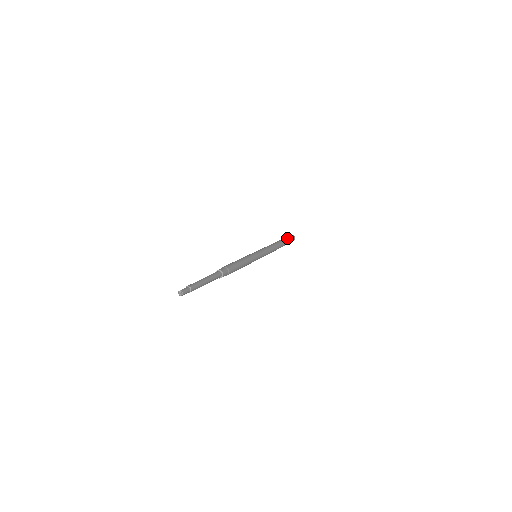
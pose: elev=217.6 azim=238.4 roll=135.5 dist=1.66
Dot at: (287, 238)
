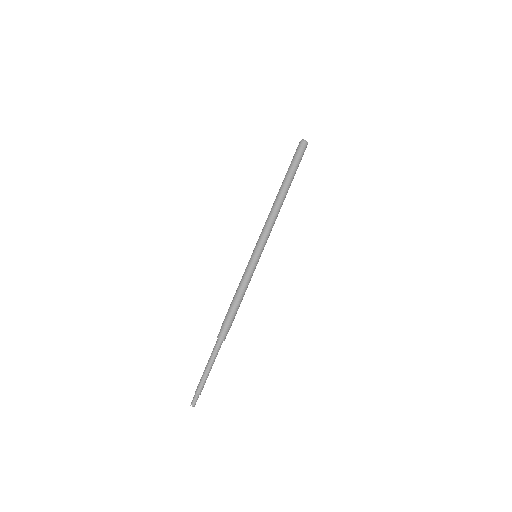
Dot at: (295, 164)
